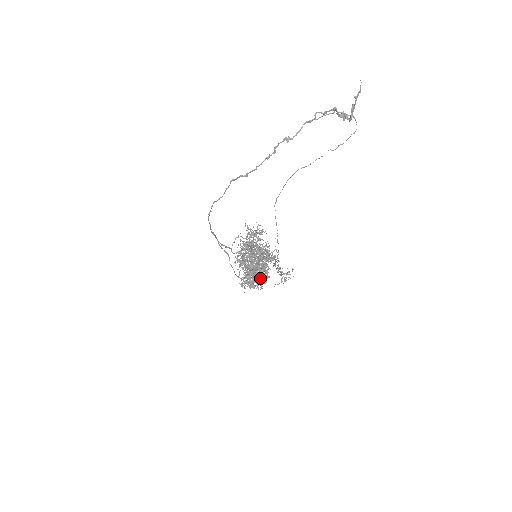
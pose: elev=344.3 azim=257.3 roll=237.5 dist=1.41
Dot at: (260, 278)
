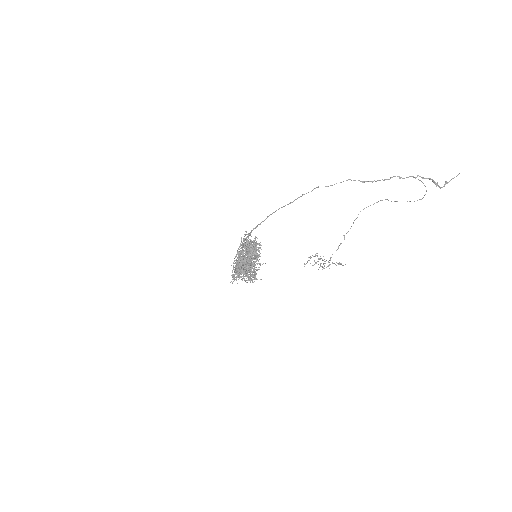
Dot at: (256, 273)
